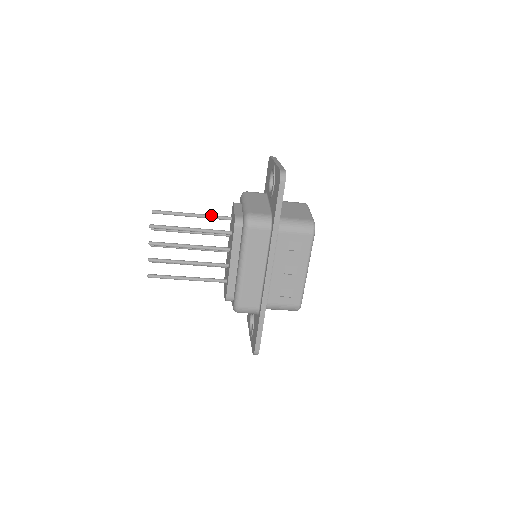
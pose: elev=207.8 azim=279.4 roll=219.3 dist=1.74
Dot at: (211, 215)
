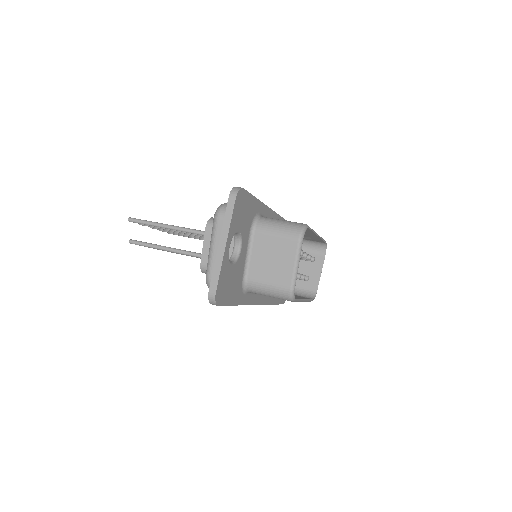
Dot at: (187, 231)
